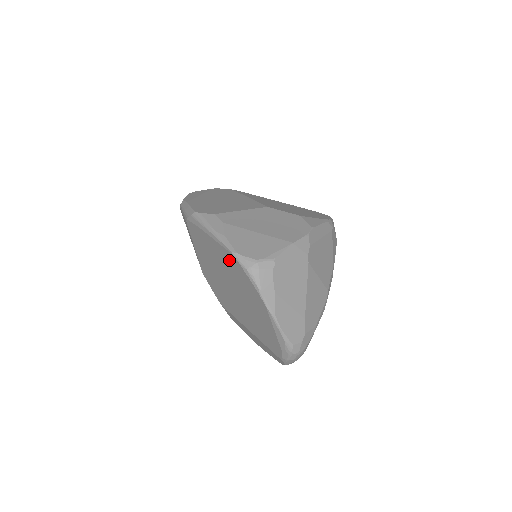
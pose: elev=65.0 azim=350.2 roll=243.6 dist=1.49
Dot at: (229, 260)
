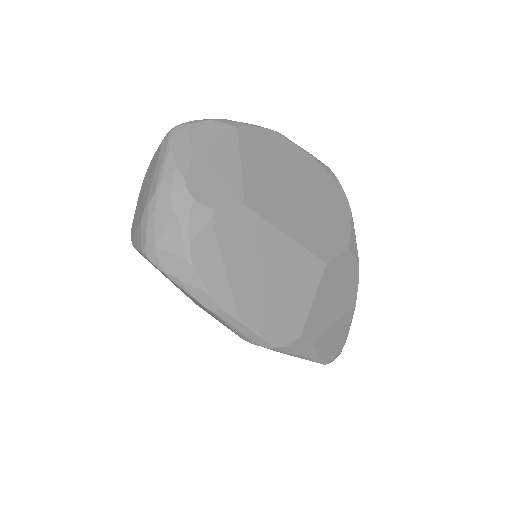
Dot at: occluded
